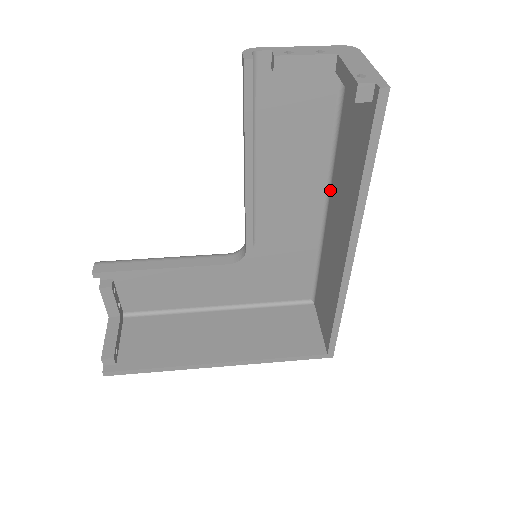
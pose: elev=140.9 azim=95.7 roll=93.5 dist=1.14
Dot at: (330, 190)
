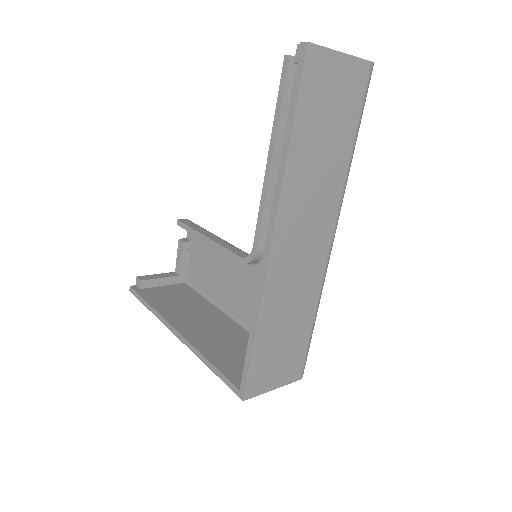
Dot at: occluded
